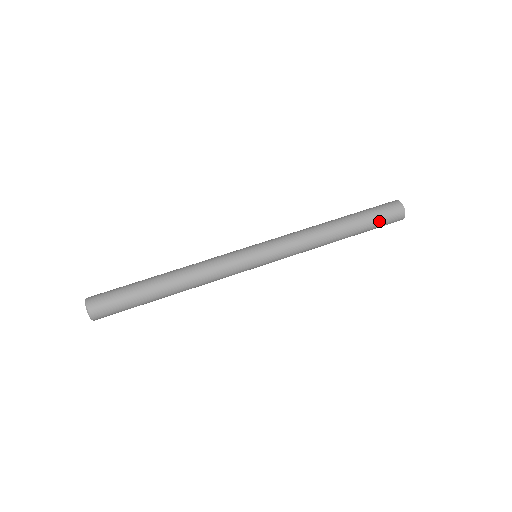
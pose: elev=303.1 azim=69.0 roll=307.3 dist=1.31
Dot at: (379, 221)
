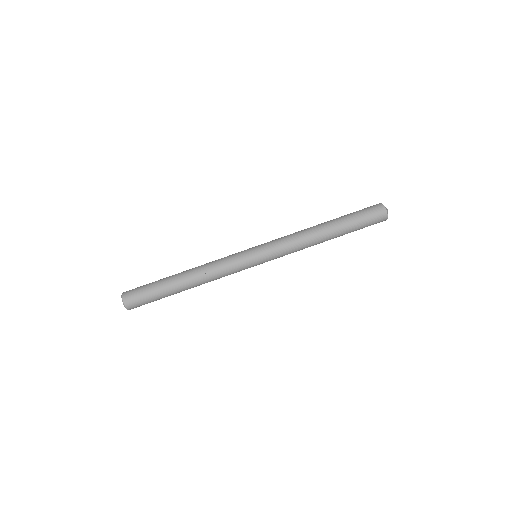
Dot at: (362, 228)
